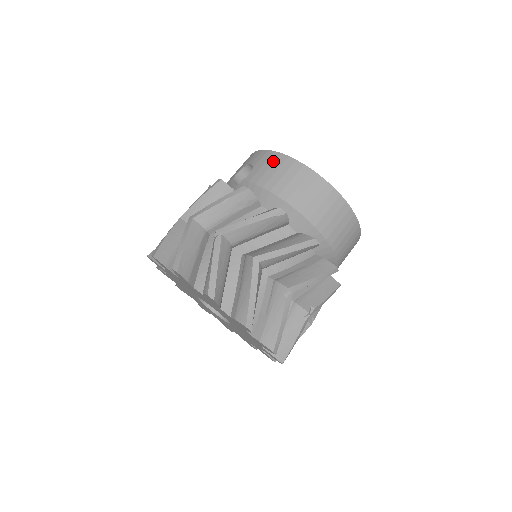
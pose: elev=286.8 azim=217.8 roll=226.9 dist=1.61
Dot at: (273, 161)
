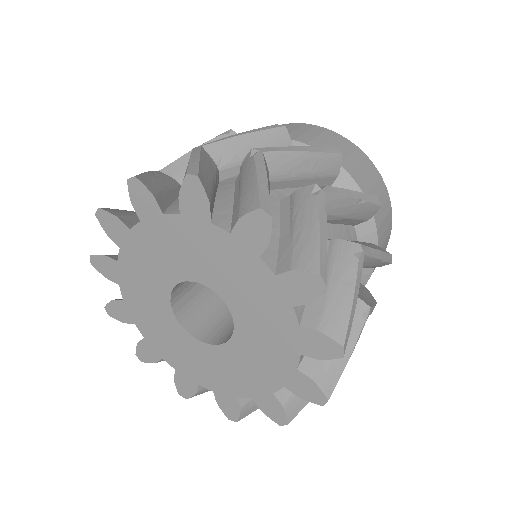
Dot at: occluded
